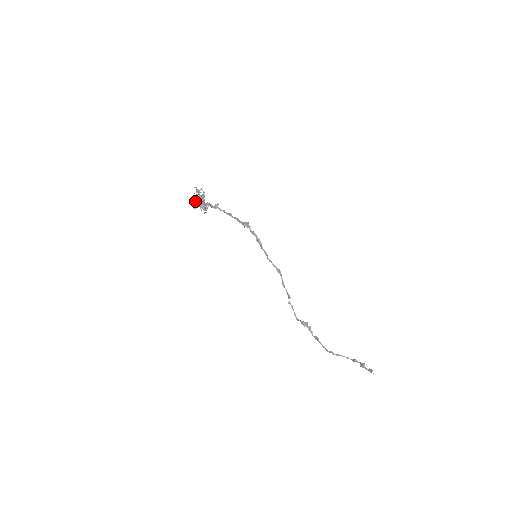
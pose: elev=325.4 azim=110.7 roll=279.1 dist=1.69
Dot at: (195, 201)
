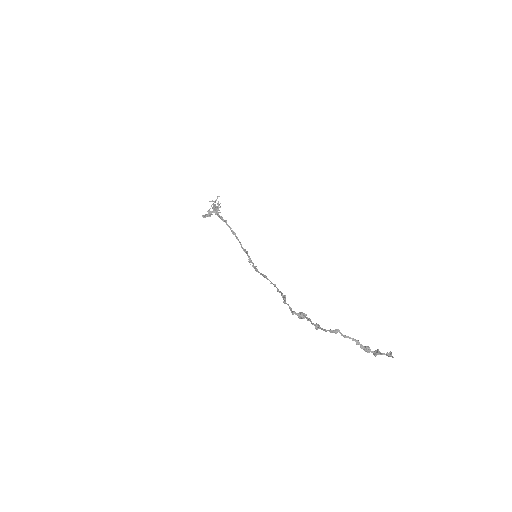
Dot at: occluded
